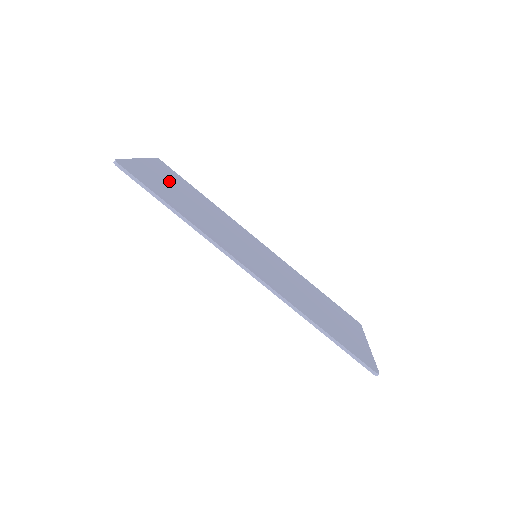
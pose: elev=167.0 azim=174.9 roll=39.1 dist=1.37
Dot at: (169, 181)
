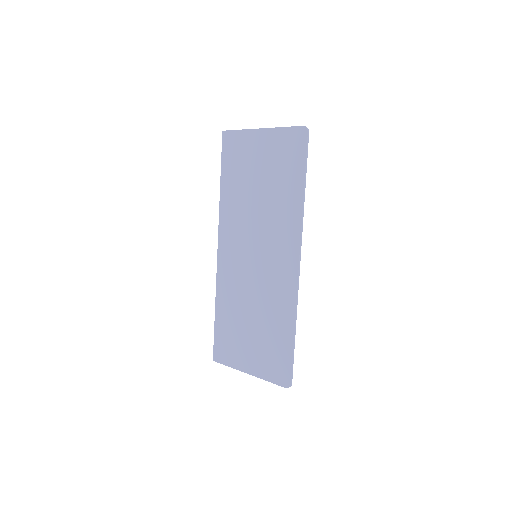
Dot at: (257, 160)
